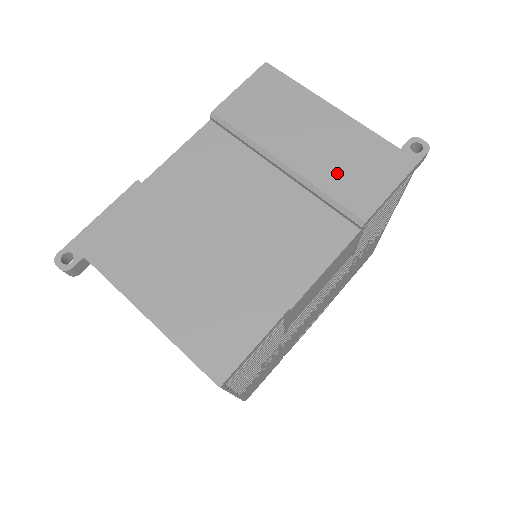
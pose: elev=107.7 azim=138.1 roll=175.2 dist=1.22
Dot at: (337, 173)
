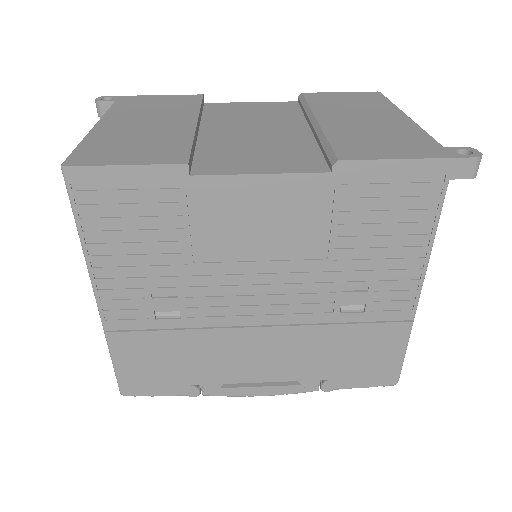
Dot at: (355, 136)
